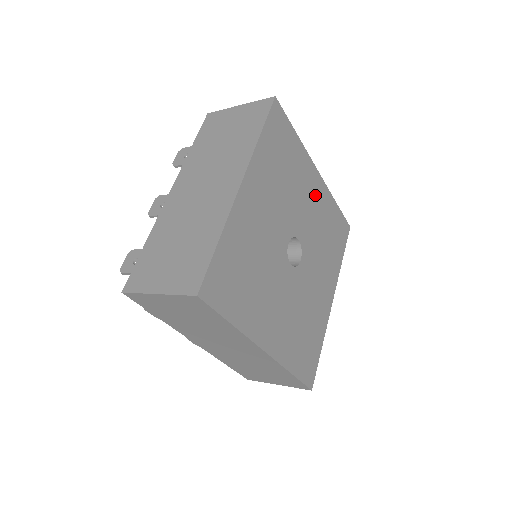
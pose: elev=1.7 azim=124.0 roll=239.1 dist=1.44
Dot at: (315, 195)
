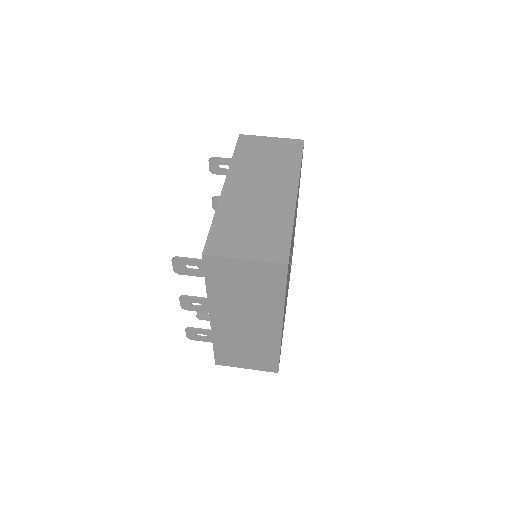
Dot at: occluded
